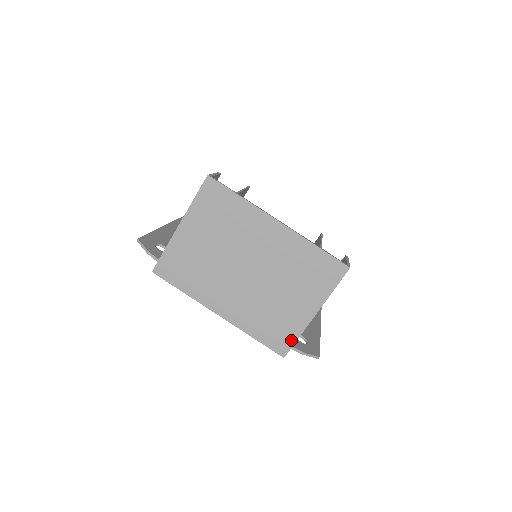
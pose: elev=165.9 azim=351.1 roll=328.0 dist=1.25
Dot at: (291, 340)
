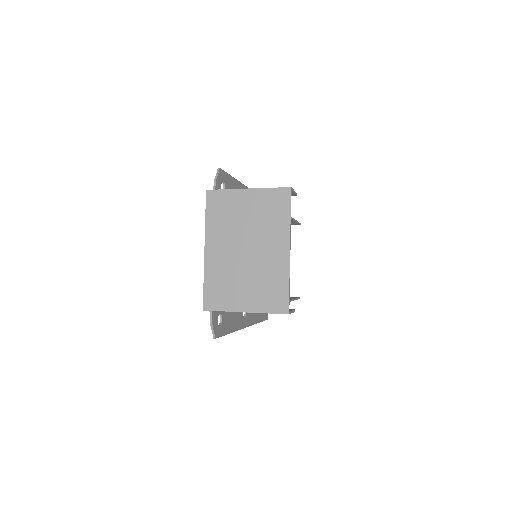
Dot at: (218, 307)
